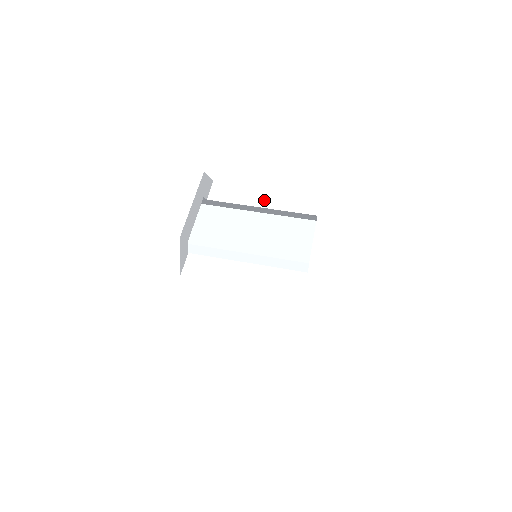
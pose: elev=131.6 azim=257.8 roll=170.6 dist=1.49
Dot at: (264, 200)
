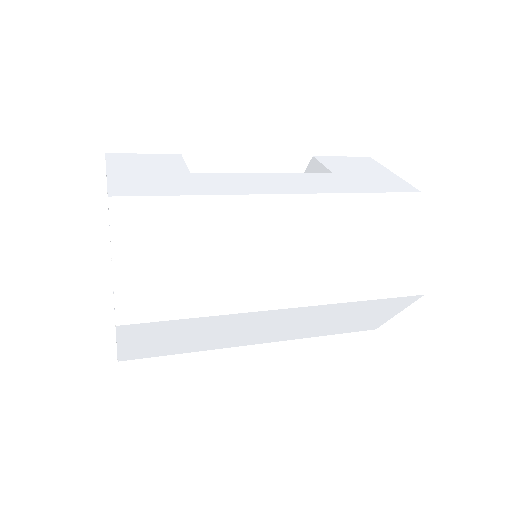
Dot at: occluded
